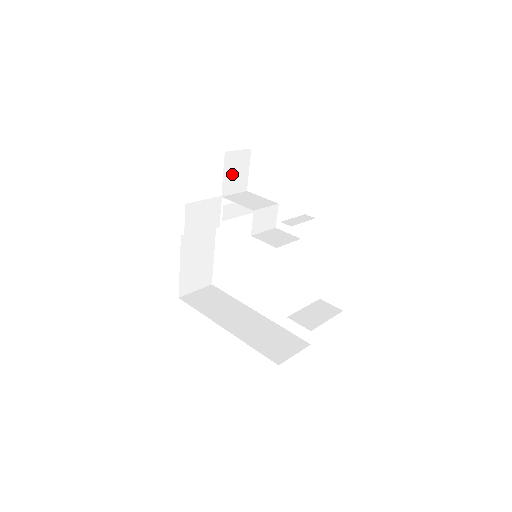
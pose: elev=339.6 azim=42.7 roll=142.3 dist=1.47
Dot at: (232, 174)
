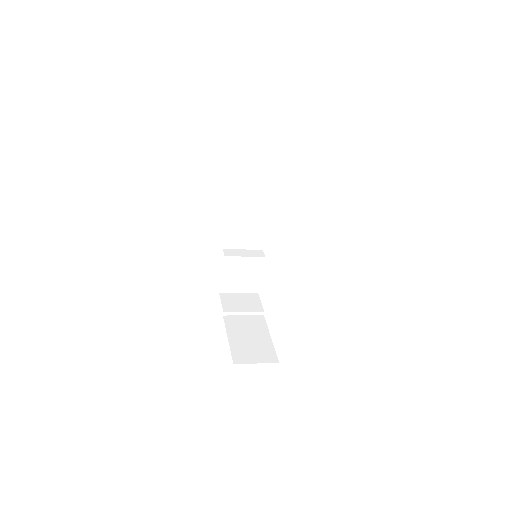
Dot at: occluded
